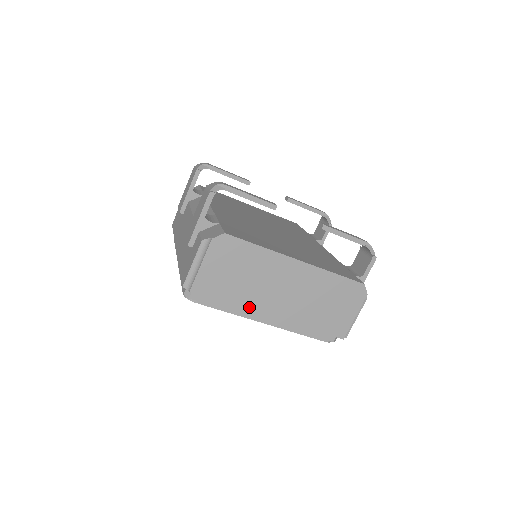
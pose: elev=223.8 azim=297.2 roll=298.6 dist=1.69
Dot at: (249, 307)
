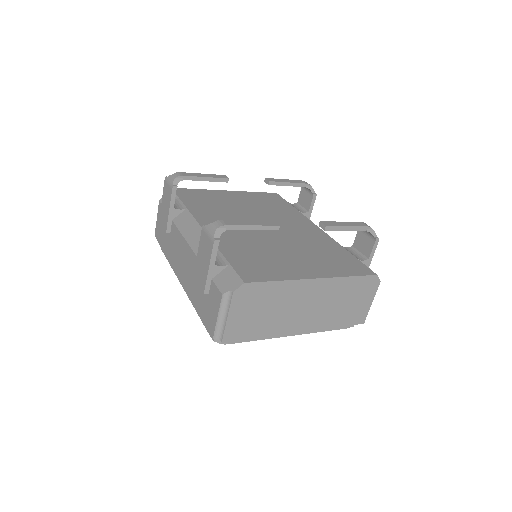
Dot at: (278, 332)
